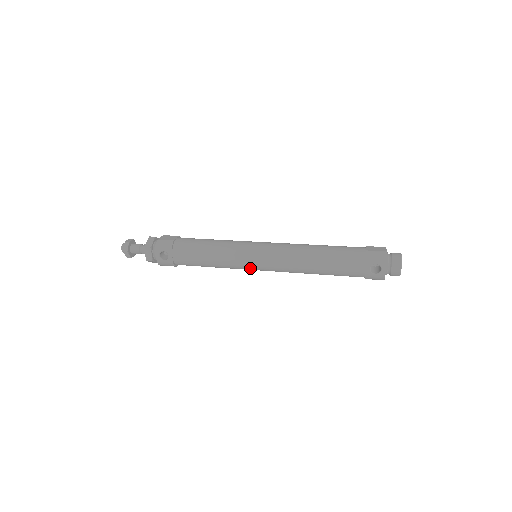
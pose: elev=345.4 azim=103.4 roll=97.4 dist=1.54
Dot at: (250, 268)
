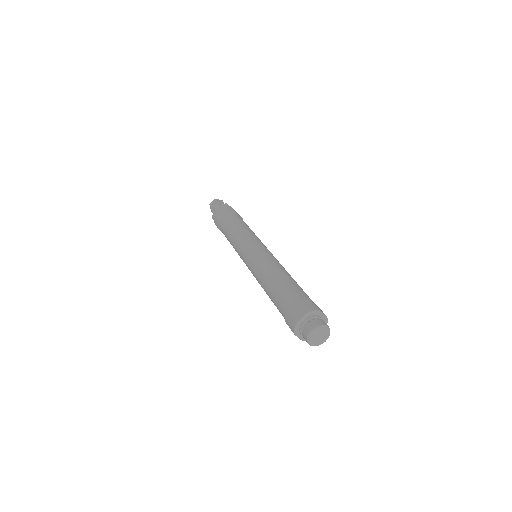
Dot at: occluded
